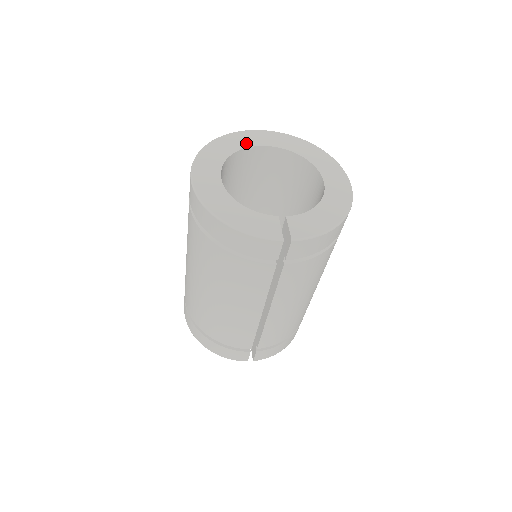
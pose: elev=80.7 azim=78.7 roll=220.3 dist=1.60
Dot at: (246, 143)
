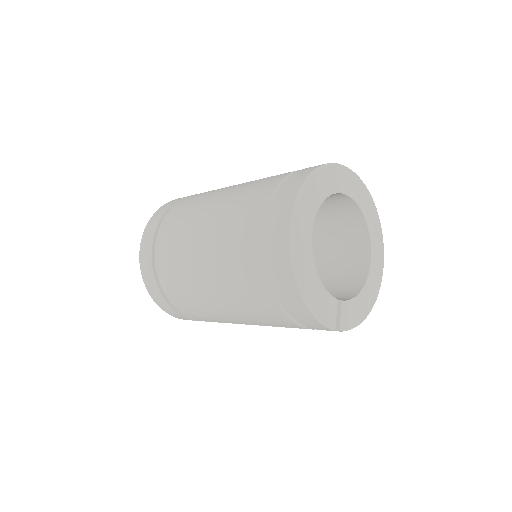
Dot at: (337, 186)
